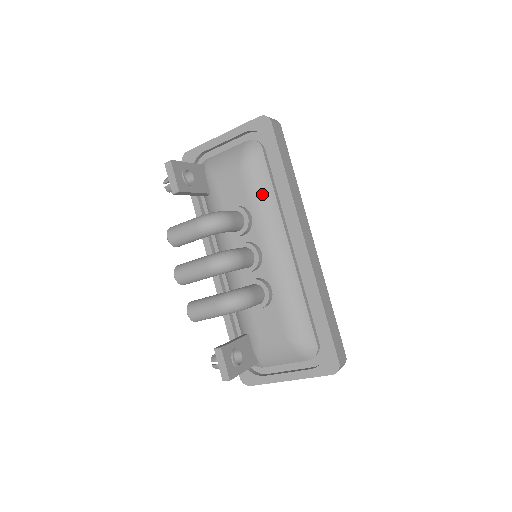
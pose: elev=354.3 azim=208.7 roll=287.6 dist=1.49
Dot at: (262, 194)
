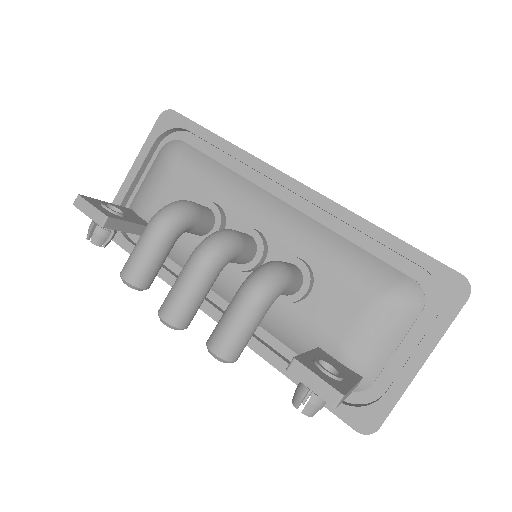
Dot at: (212, 175)
